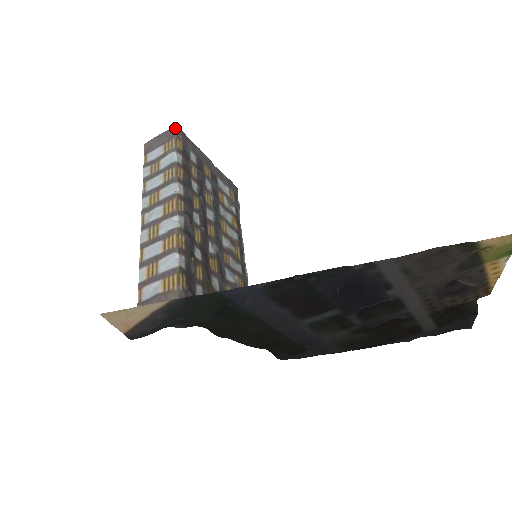
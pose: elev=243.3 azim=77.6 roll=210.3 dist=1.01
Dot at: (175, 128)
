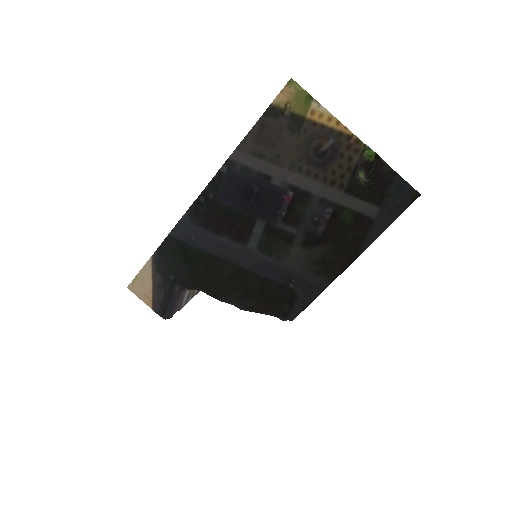
Dot at: occluded
